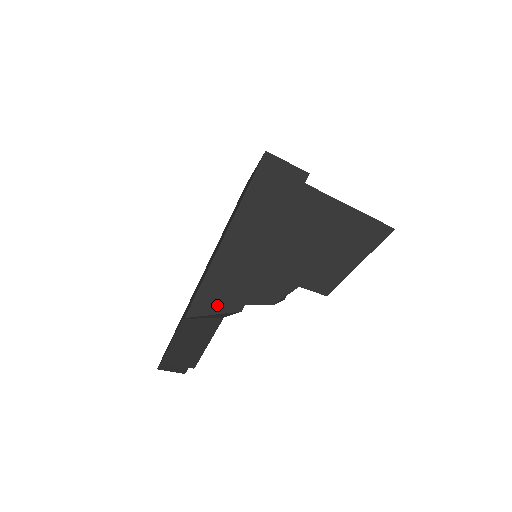
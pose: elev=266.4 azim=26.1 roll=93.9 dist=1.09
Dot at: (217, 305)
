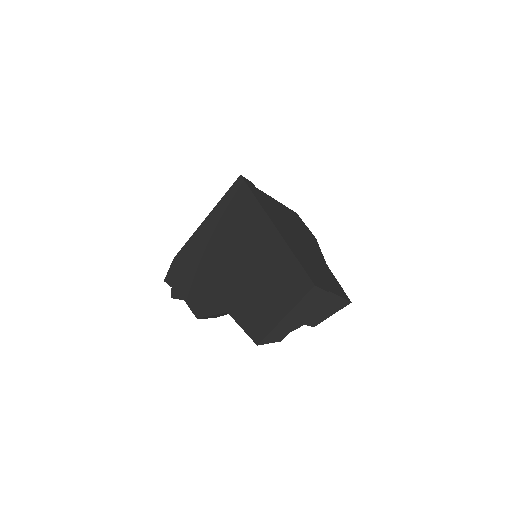
Dot at: (272, 340)
